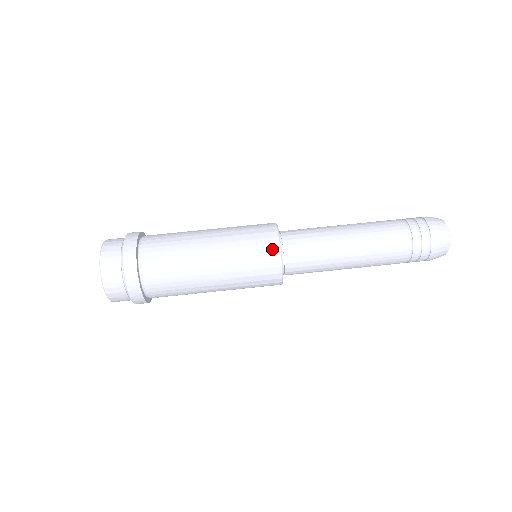
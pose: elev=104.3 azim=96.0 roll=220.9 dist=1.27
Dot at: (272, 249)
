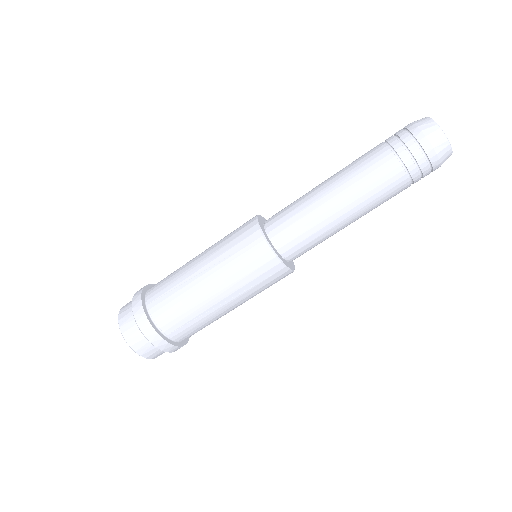
Dot at: (276, 270)
